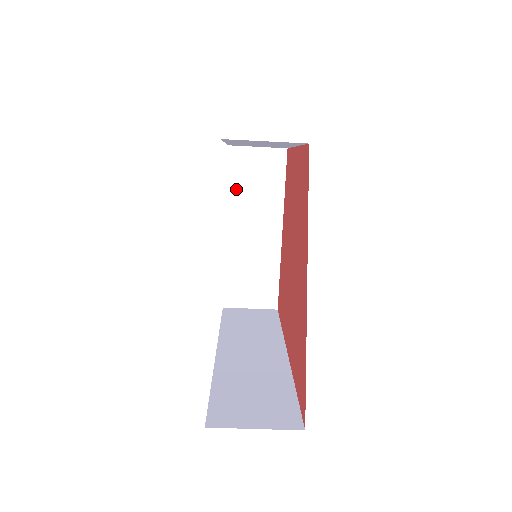
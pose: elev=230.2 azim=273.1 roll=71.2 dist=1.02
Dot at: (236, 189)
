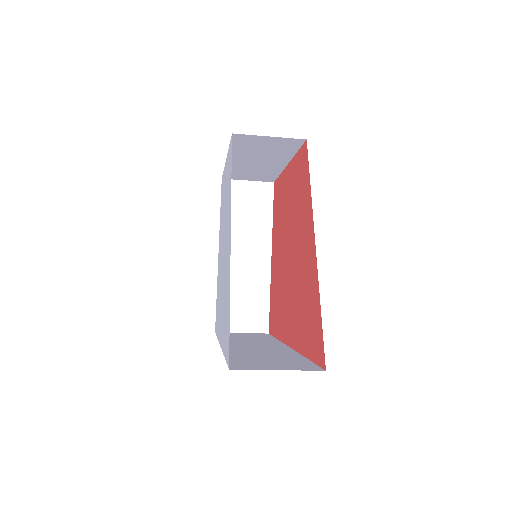
Dot at: occluded
